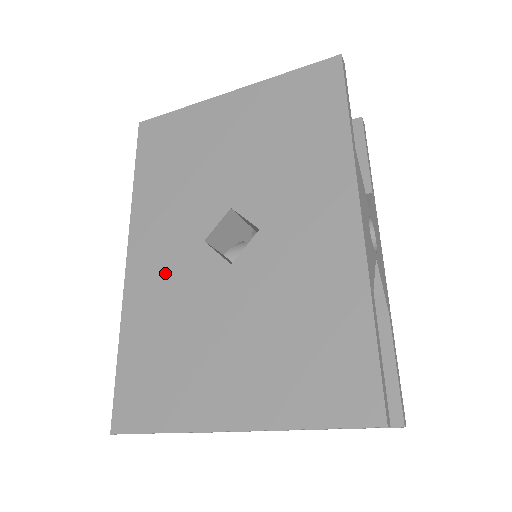
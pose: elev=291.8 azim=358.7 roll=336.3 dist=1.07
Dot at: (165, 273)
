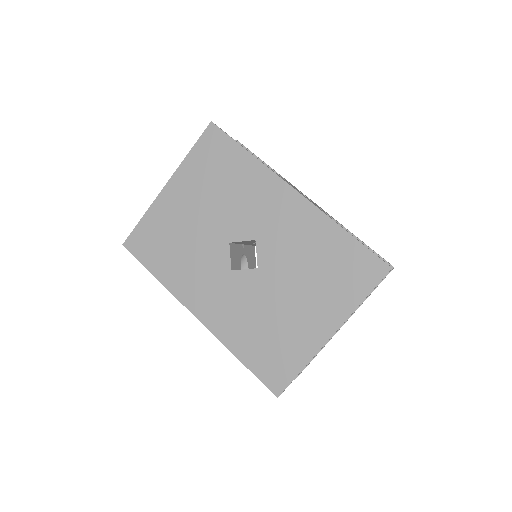
Dot at: (226, 304)
